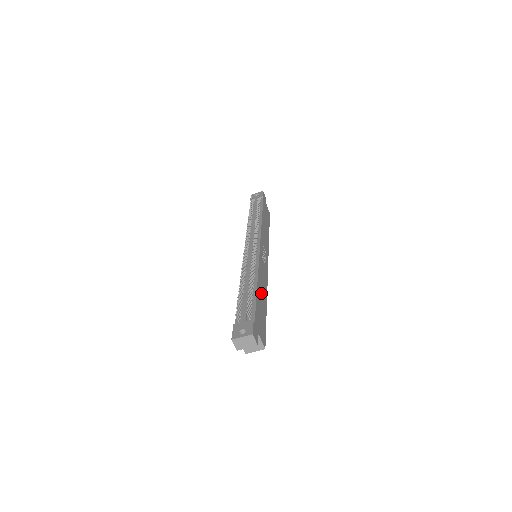
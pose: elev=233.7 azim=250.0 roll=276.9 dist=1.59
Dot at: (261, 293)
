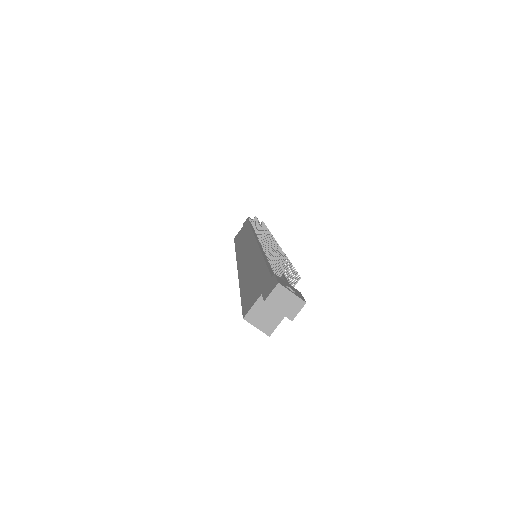
Dot at: occluded
